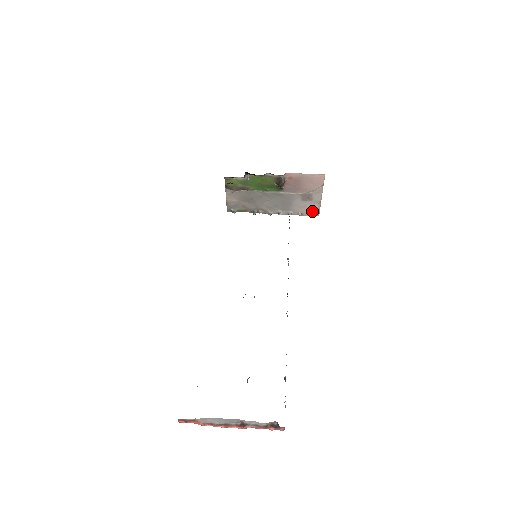
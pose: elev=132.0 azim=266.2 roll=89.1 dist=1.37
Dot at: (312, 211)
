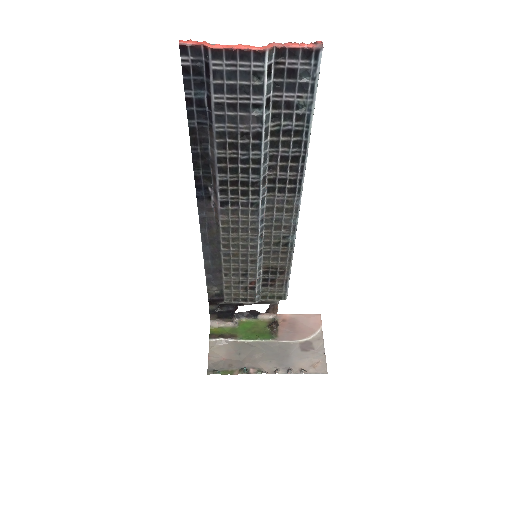
Dot at: (317, 366)
